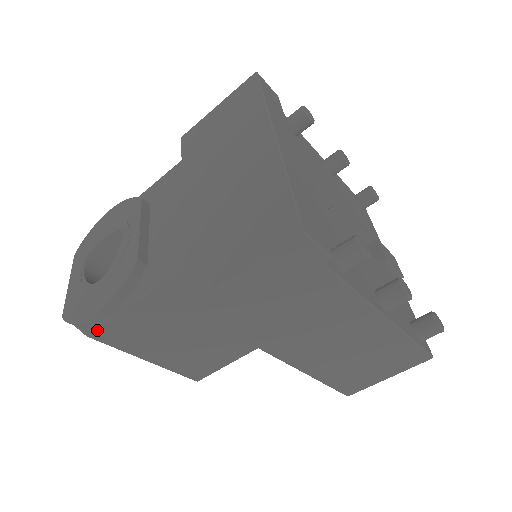
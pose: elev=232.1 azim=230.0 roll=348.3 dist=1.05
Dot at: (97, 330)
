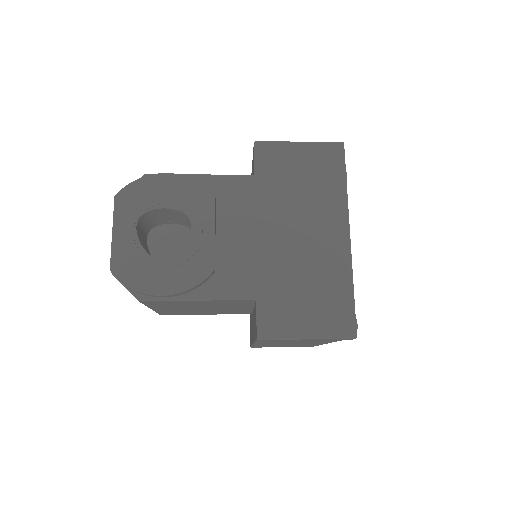
Dot at: (151, 301)
